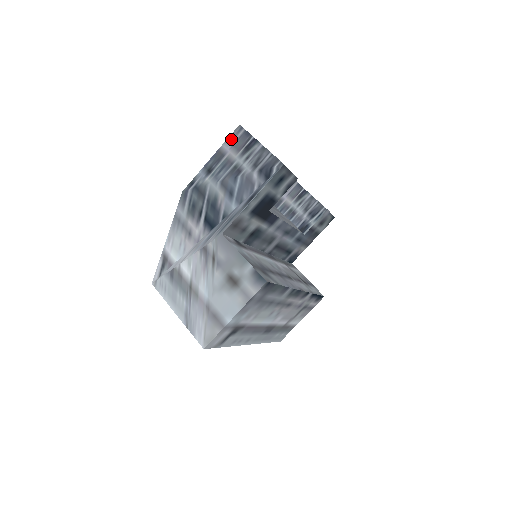
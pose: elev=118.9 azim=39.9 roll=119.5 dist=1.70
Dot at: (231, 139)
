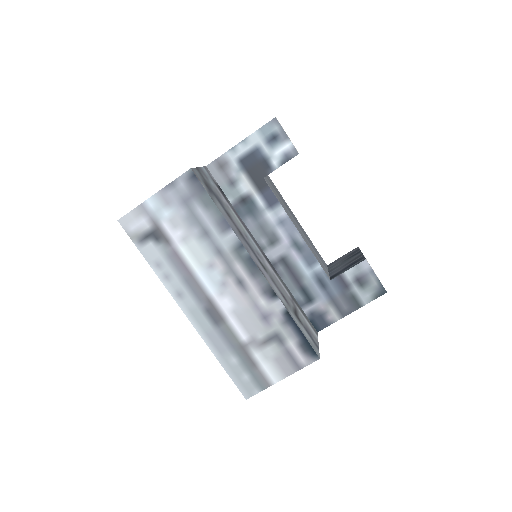
Dot at: occluded
